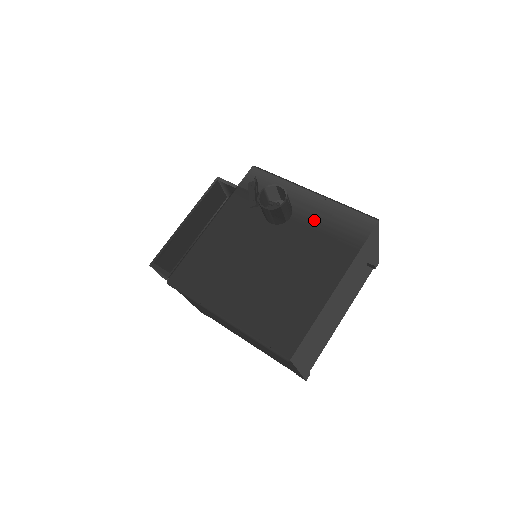
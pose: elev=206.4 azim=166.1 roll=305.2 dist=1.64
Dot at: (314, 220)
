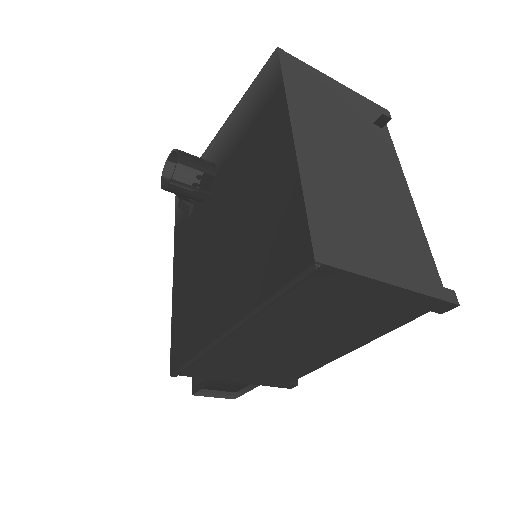
Dot at: (234, 139)
